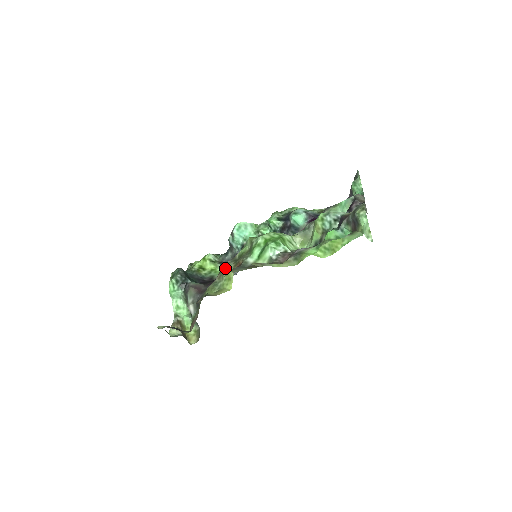
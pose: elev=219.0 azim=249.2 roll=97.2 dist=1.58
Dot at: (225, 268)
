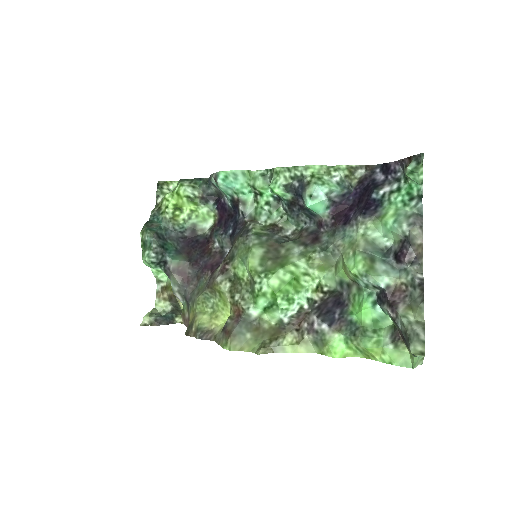
Dot at: (218, 290)
